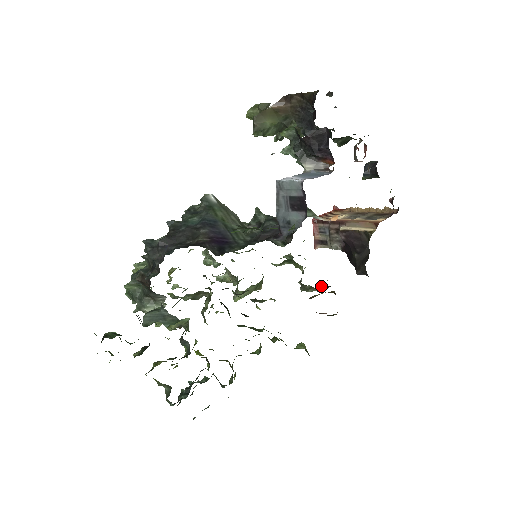
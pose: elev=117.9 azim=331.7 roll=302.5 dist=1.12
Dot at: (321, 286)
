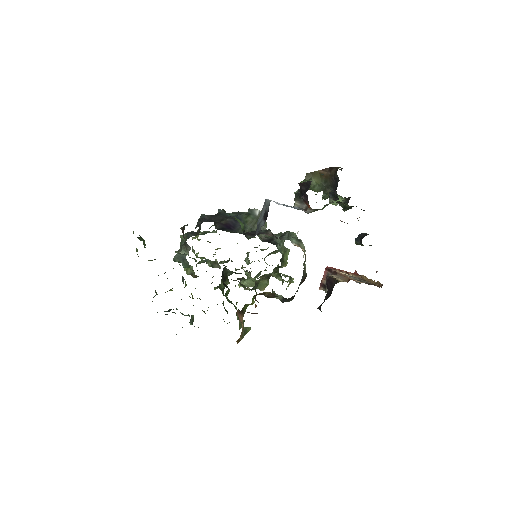
Dot at: (283, 297)
